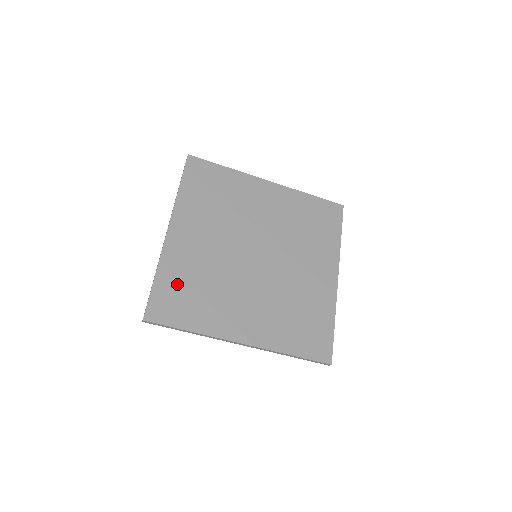
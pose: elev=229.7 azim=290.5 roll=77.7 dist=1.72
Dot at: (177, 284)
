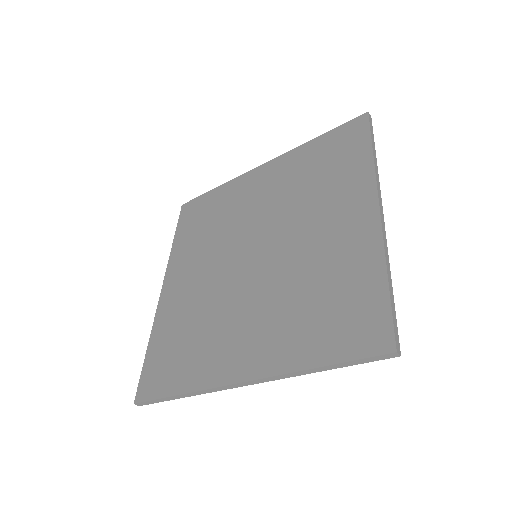
Dot at: (167, 343)
